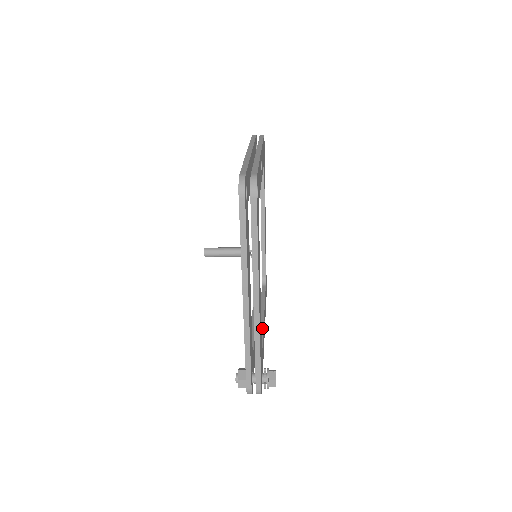
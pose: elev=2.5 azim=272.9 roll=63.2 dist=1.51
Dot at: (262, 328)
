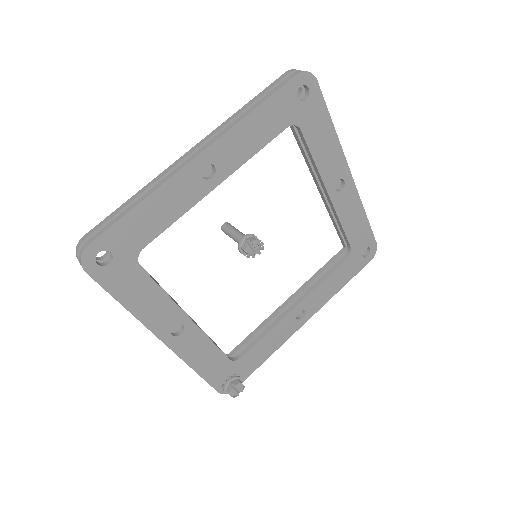
Dot at: (274, 325)
